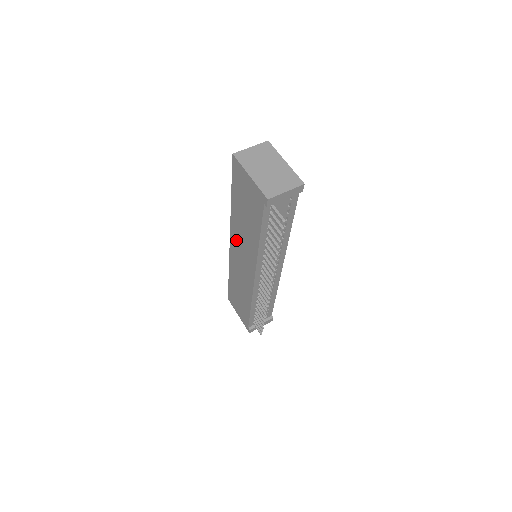
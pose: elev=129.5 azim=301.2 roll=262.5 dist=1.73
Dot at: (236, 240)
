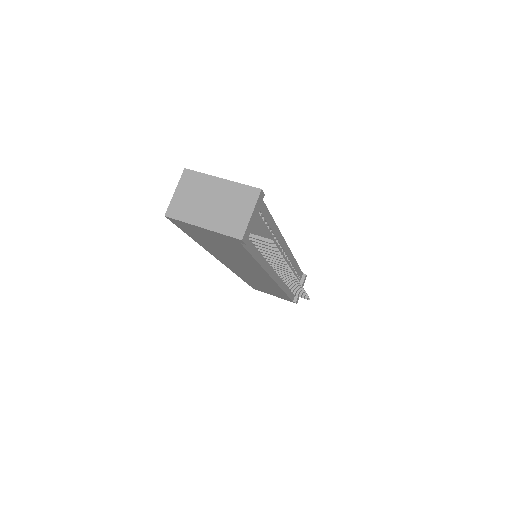
Dot at: (228, 262)
